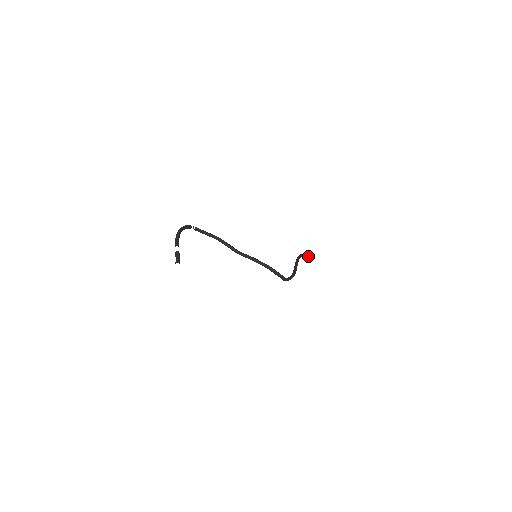
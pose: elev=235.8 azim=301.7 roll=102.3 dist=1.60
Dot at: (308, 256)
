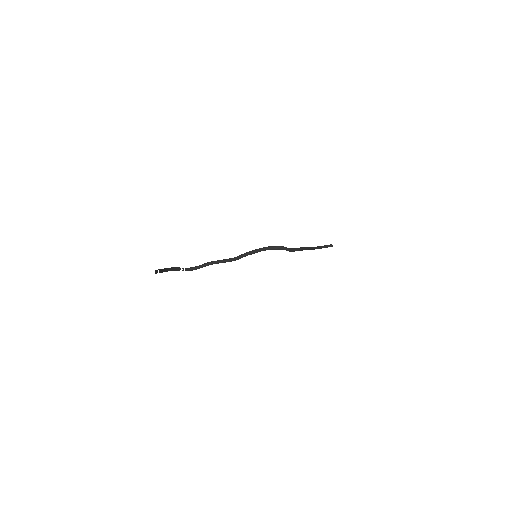
Dot at: (327, 246)
